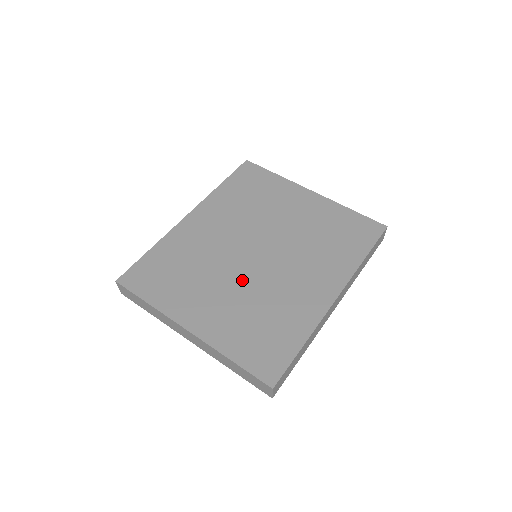
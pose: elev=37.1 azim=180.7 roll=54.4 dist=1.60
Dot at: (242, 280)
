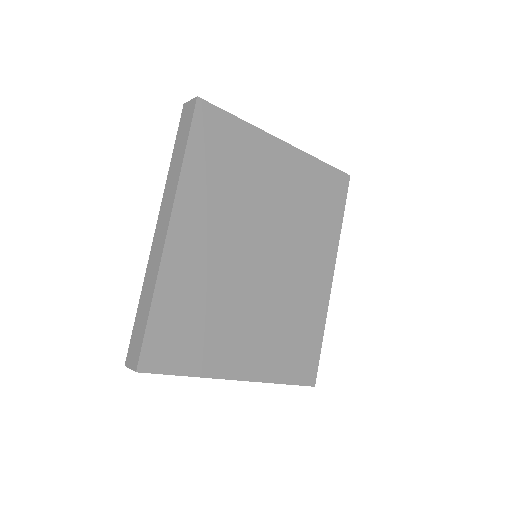
Dot at: (261, 298)
